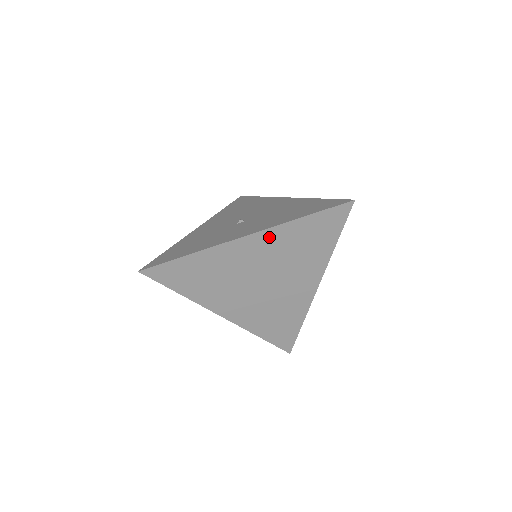
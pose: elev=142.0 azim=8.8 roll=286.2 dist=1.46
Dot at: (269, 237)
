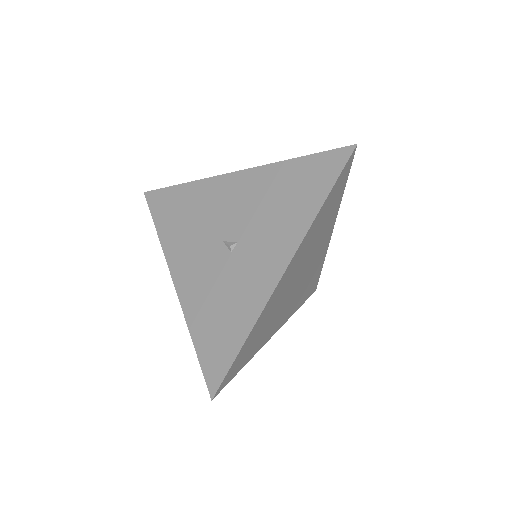
Dot at: (301, 249)
